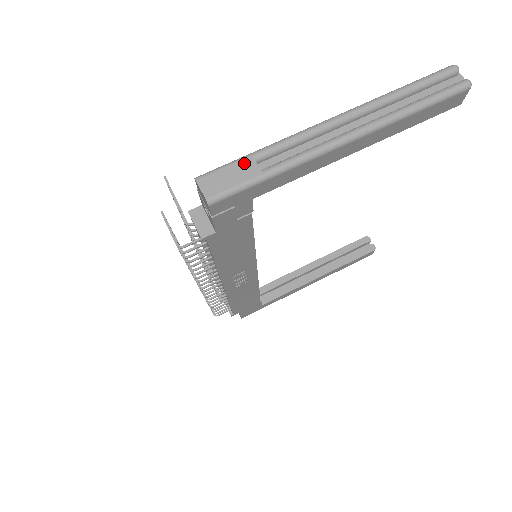
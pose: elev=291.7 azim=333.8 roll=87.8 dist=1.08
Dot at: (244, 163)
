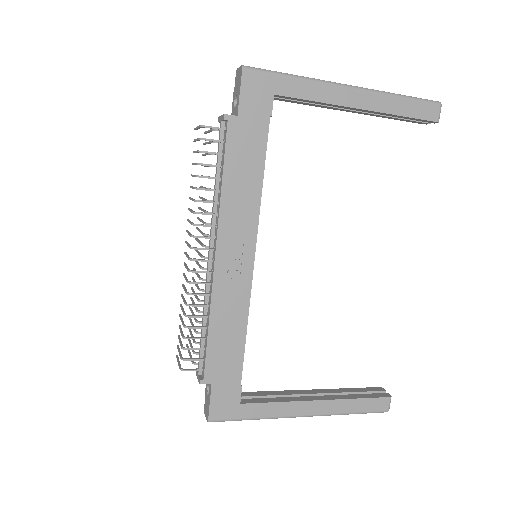
Dot at: occluded
